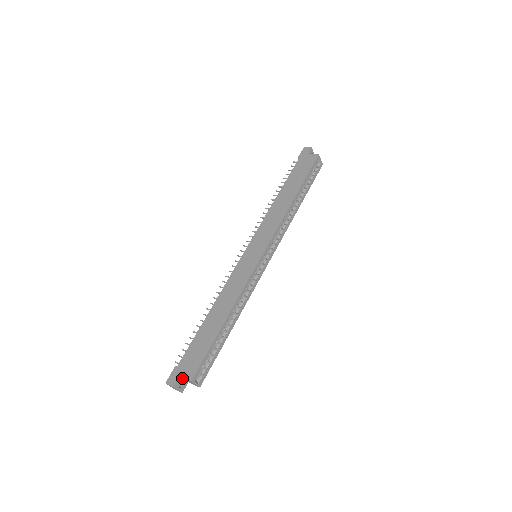
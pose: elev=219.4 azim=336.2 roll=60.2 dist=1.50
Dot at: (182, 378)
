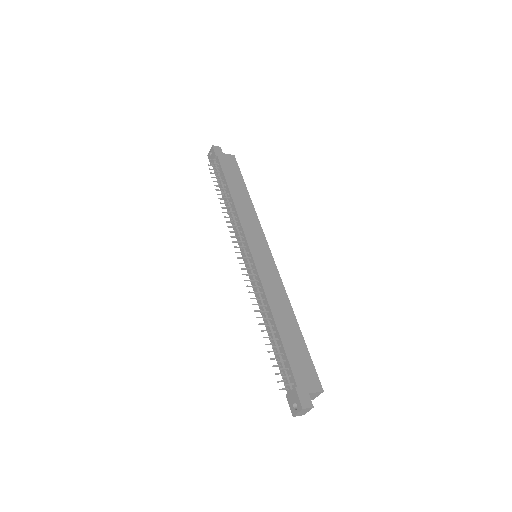
Dot at: (305, 396)
